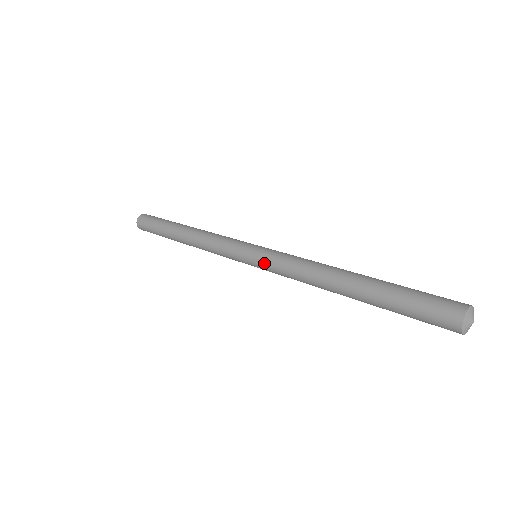
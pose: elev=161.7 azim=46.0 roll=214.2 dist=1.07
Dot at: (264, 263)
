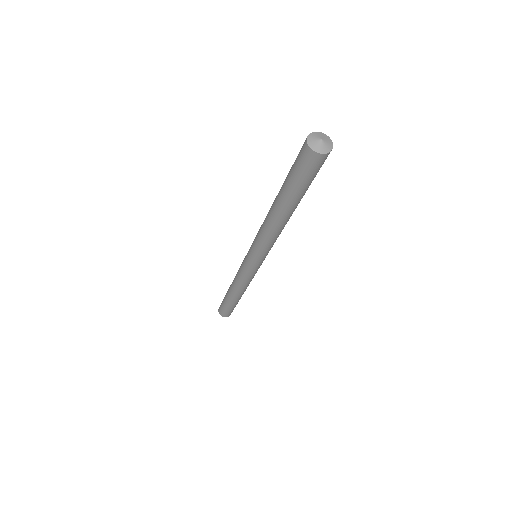
Dot at: (251, 246)
